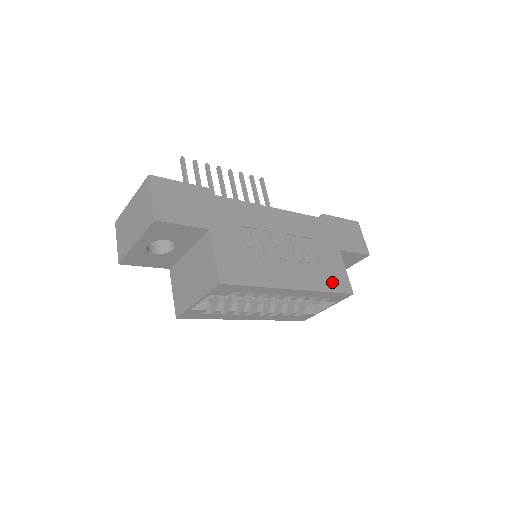
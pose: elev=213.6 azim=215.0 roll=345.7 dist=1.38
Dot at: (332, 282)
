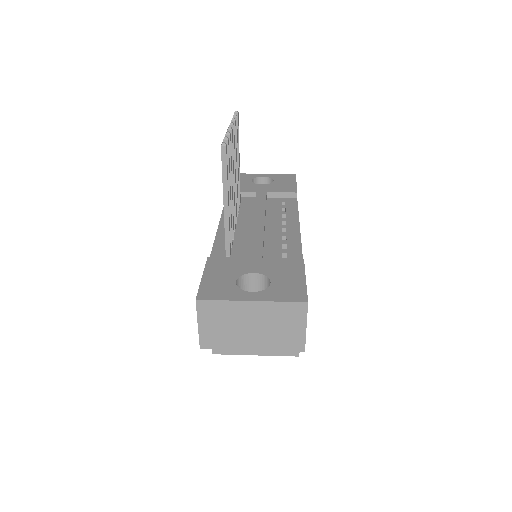
Dot at: occluded
